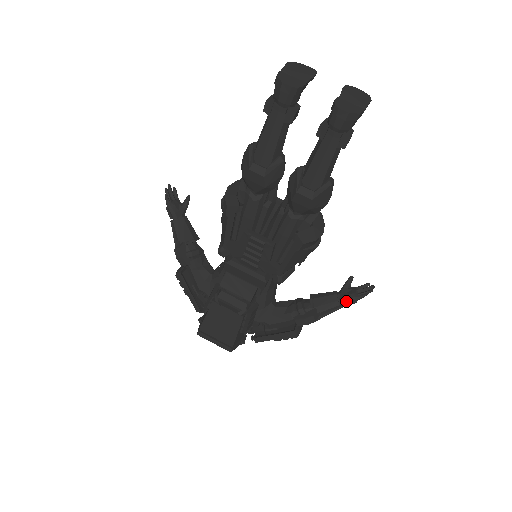
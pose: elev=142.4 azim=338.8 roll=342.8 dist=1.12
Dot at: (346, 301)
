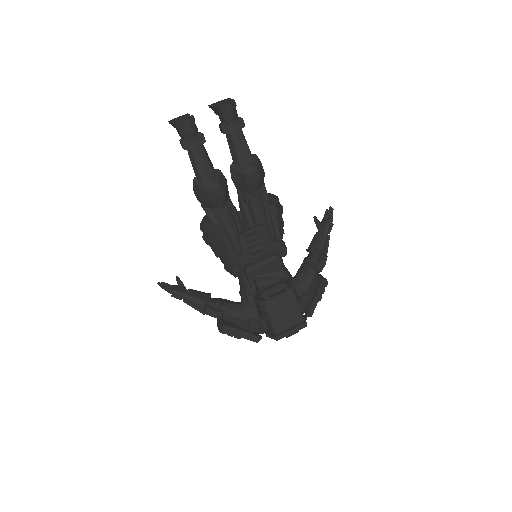
Dot at: (328, 229)
